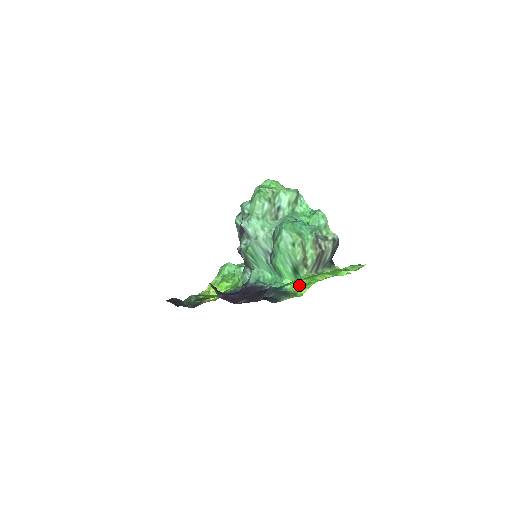
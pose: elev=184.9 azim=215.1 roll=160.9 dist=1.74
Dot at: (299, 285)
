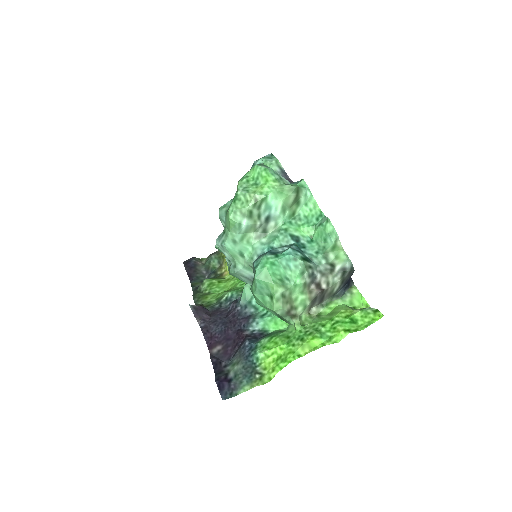
Dot at: (274, 355)
